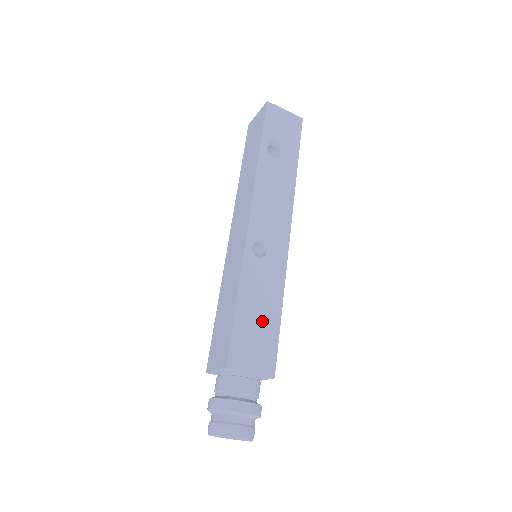
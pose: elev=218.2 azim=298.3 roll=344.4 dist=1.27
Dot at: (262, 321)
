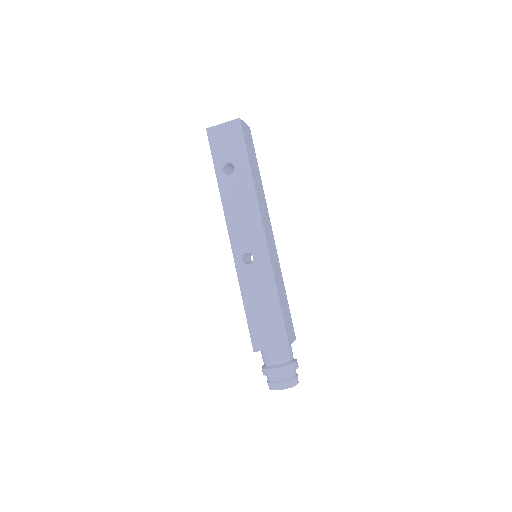
Dot at: (266, 311)
